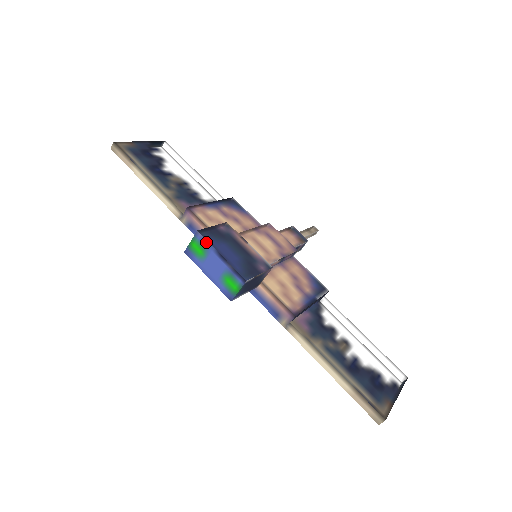
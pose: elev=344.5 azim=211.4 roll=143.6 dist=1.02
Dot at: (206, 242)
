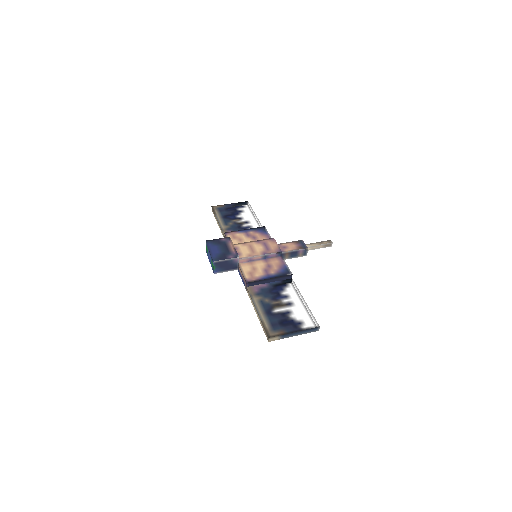
Dot at: (207, 246)
